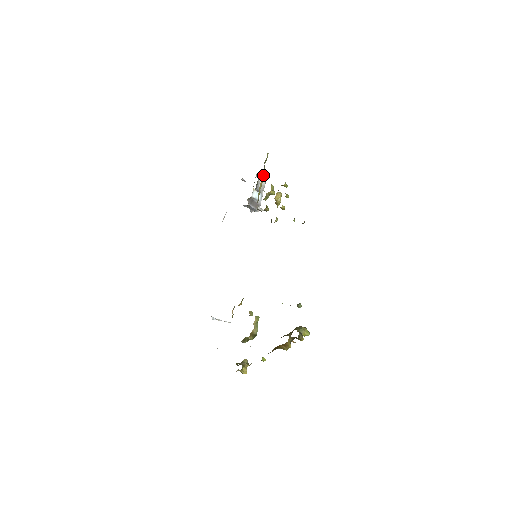
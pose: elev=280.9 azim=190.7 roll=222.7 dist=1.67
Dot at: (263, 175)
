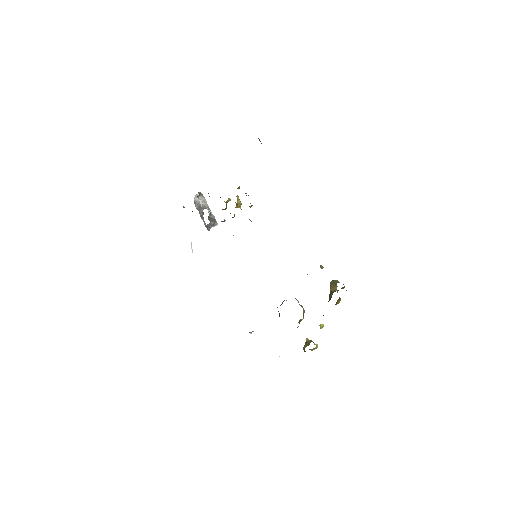
Dot at: occluded
